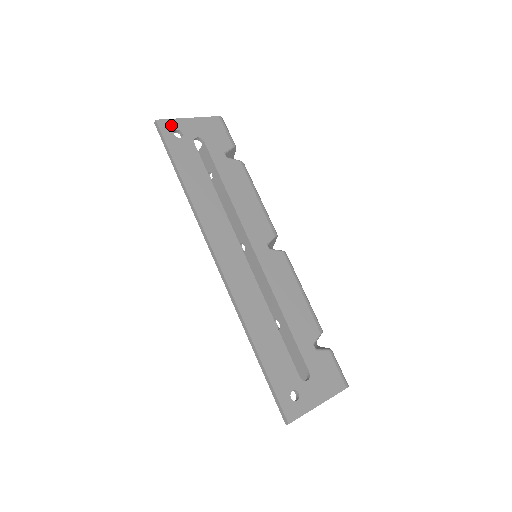
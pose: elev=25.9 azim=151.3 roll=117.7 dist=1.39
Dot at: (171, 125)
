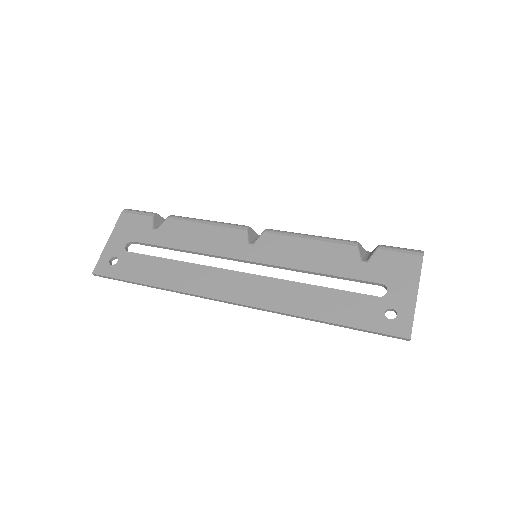
Dot at: (103, 263)
